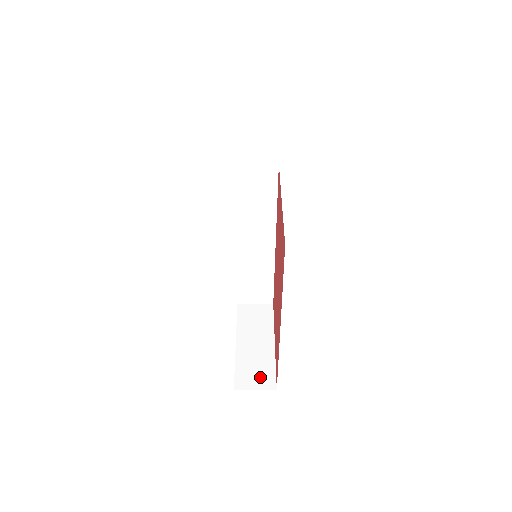
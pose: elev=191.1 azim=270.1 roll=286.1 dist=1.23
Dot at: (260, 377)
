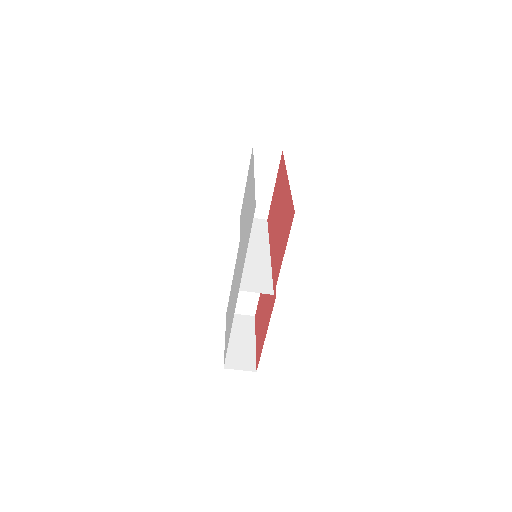
Dot at: occluded
